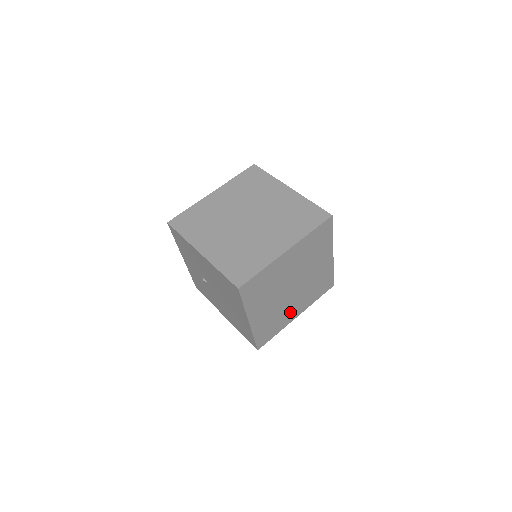
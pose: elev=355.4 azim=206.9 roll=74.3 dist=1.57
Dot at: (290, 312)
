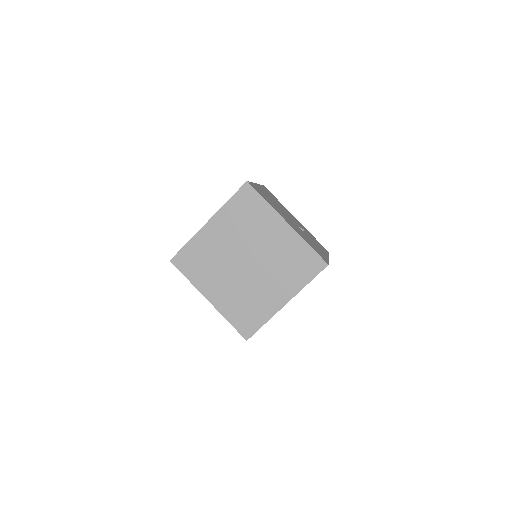
Dot at: occluded
